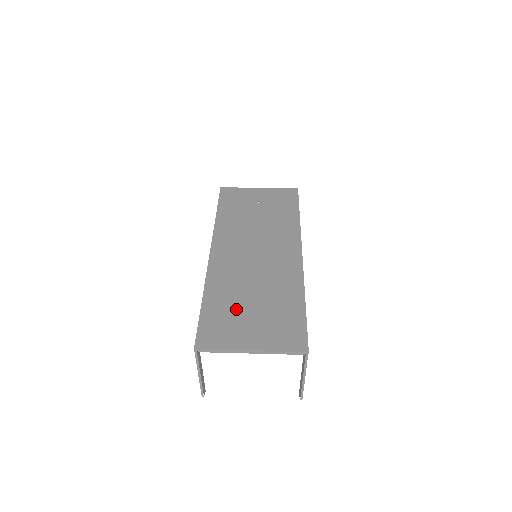
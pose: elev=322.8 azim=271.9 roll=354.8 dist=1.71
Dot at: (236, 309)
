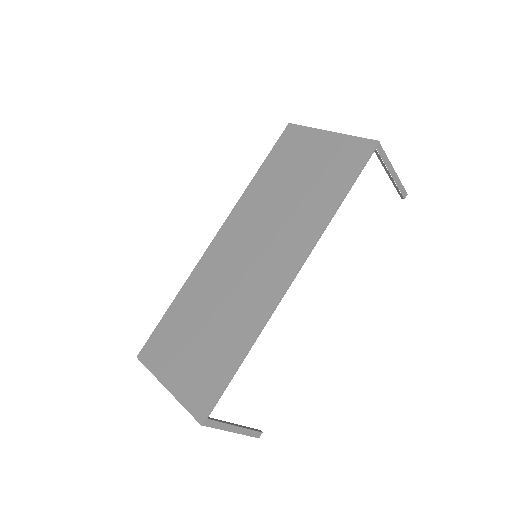
Dot at: (187, 329)
